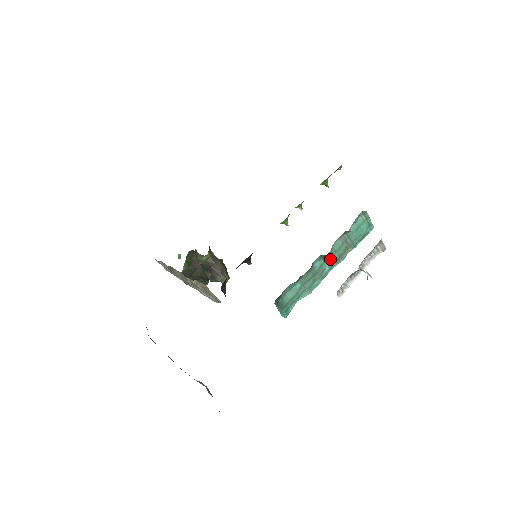
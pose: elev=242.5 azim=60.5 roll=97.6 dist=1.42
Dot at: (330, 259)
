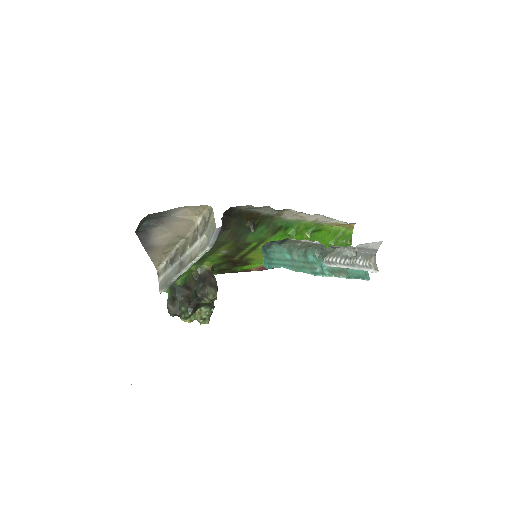
Dot at: (323, 265)
